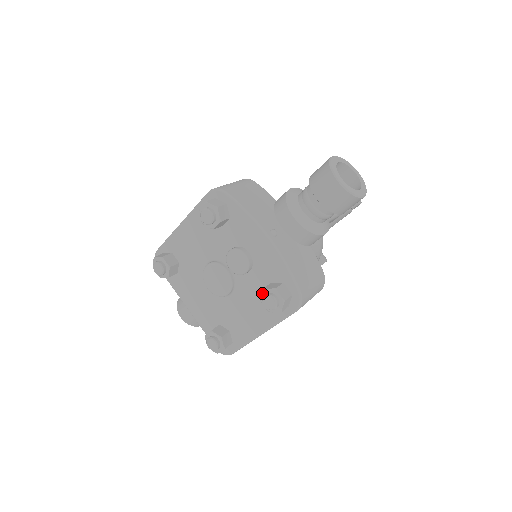
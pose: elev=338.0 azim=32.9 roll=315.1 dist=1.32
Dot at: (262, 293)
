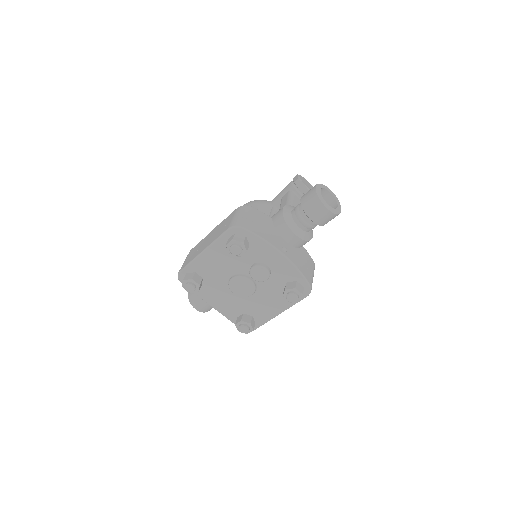
Dot at: (284, 292)
